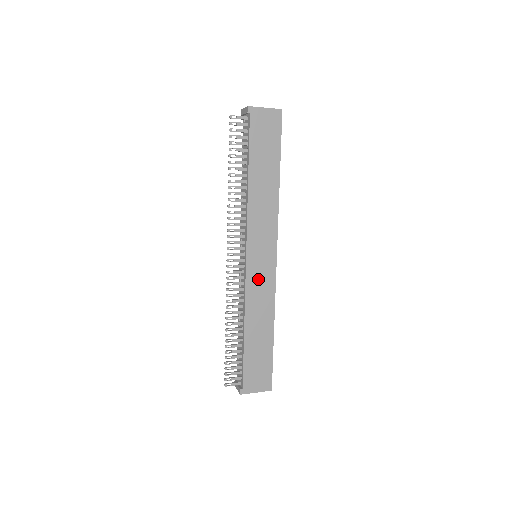
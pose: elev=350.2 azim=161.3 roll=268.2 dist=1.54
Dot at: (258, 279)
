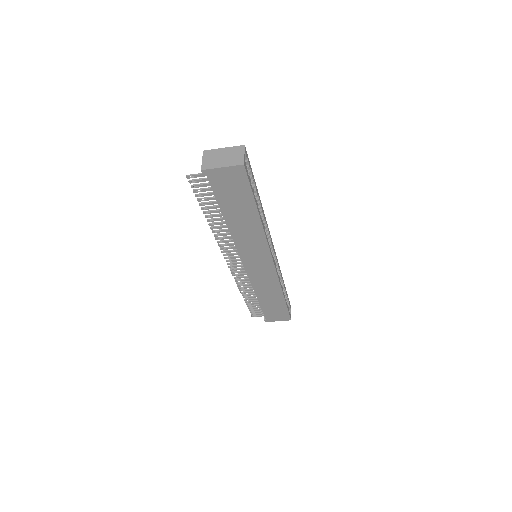
Dot at: (259, 274)
